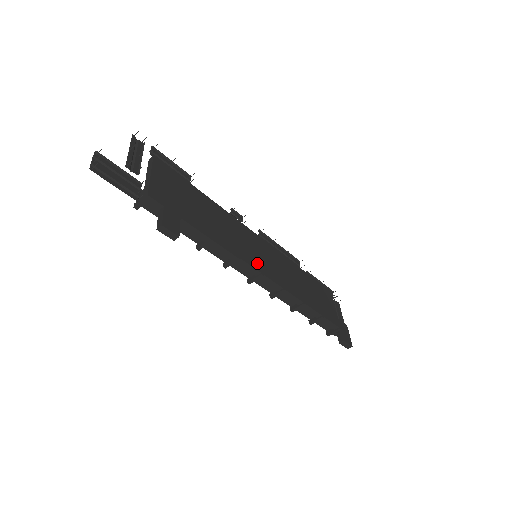
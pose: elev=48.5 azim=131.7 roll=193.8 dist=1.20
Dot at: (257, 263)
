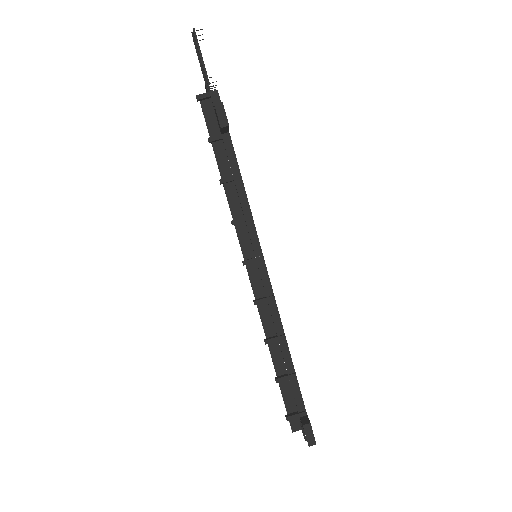
Dot at: occluded
